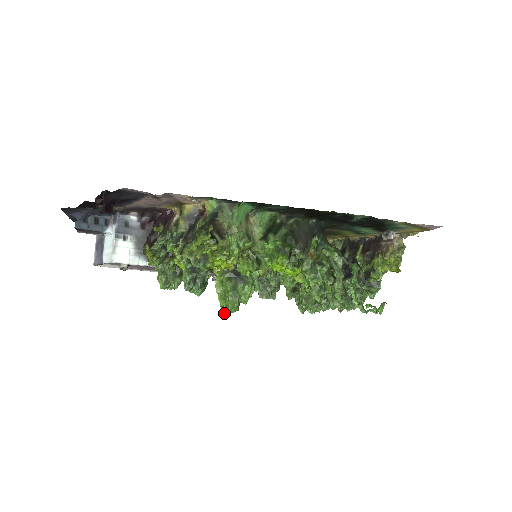
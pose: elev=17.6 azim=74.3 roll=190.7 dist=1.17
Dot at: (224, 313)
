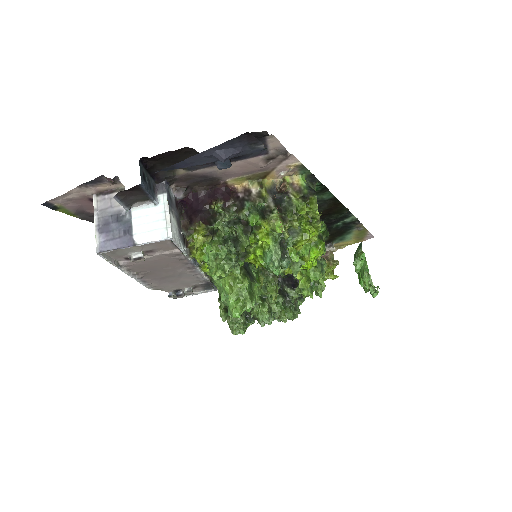
Dot at: (234, 317)
